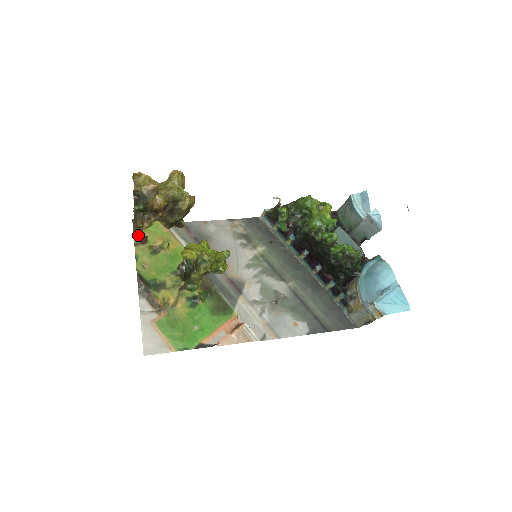
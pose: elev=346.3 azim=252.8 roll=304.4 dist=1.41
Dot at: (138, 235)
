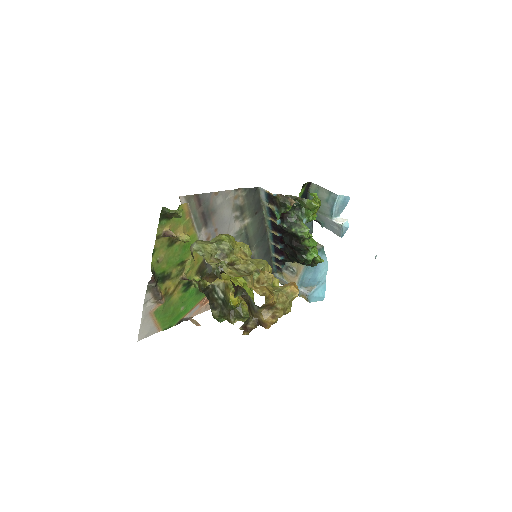
Dot at: (162, 226)
